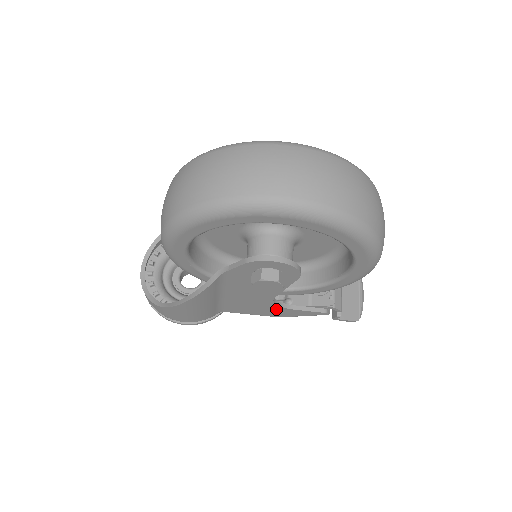
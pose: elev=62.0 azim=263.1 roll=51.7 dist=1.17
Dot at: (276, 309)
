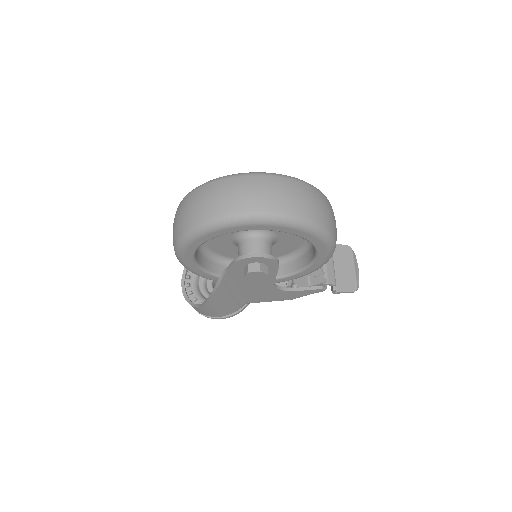
Dot at: (283, 293)
